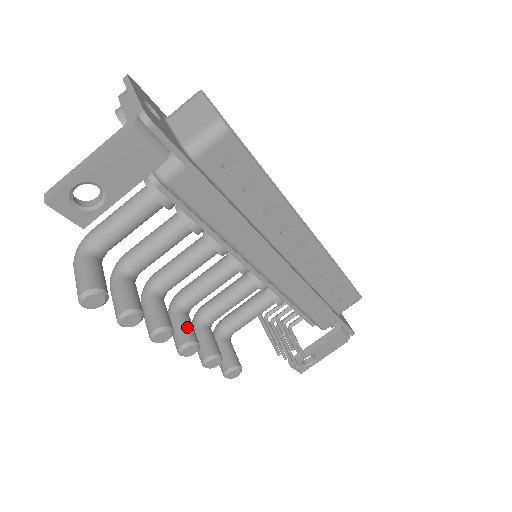
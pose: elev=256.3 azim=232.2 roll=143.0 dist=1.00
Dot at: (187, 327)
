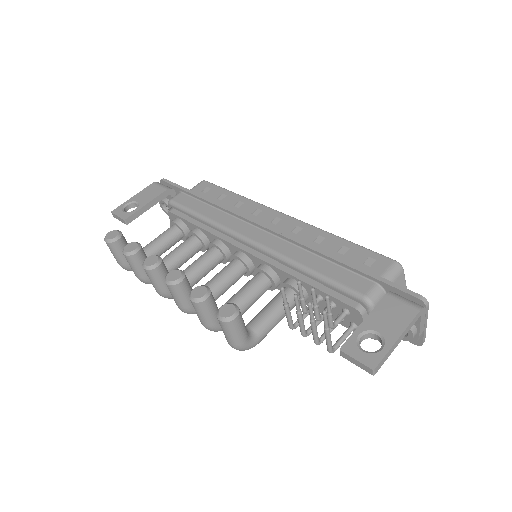
Dot at: occluded
